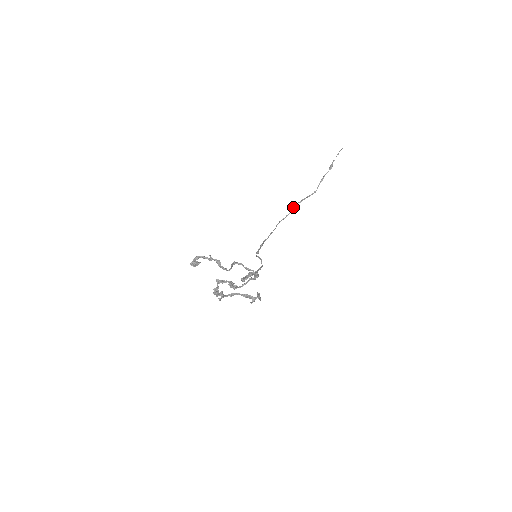
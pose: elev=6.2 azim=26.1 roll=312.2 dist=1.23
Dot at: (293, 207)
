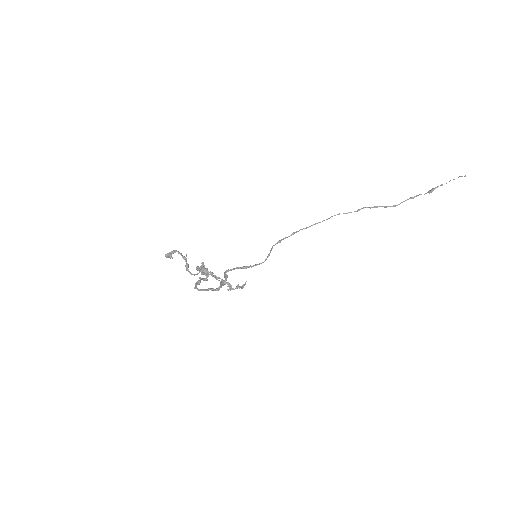
Dot at: (360, 209)
